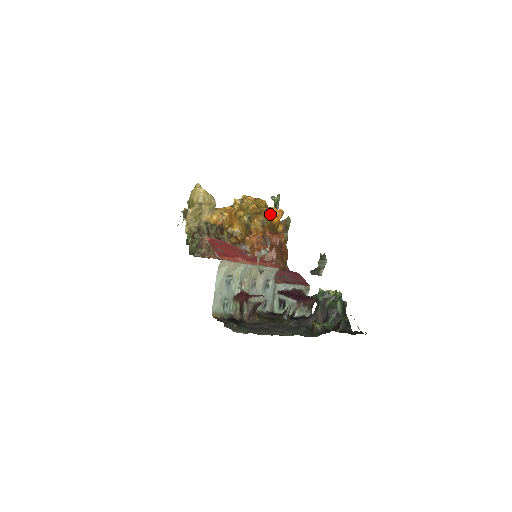
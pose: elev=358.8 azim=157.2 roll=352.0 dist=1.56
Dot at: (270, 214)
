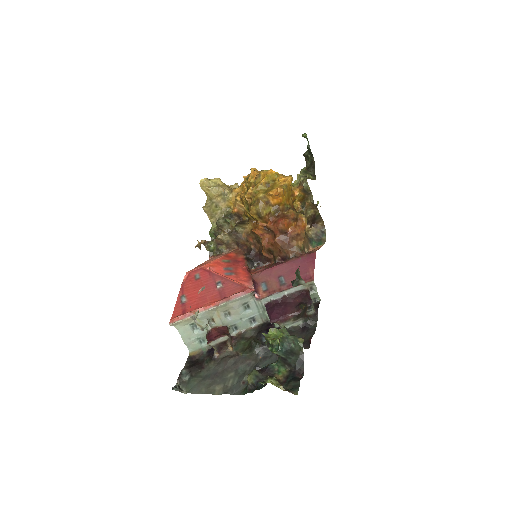
Dot at: (267, 198)
